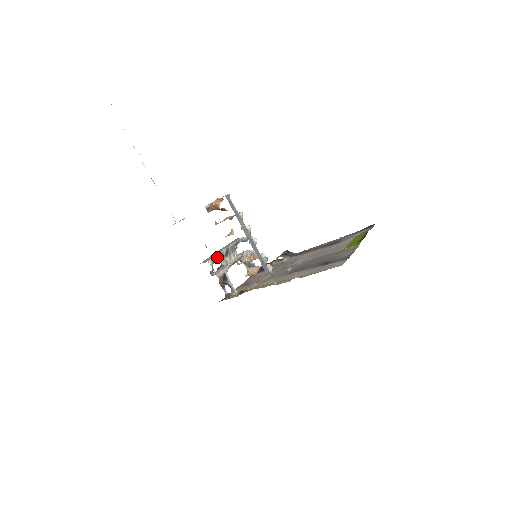
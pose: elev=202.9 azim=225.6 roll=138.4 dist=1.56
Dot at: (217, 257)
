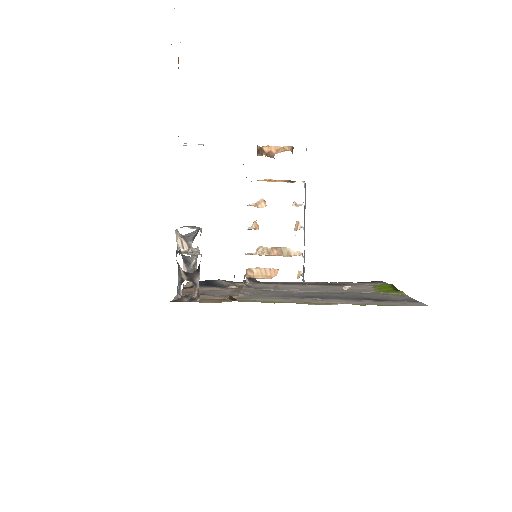
Dot at: (188, 233)
